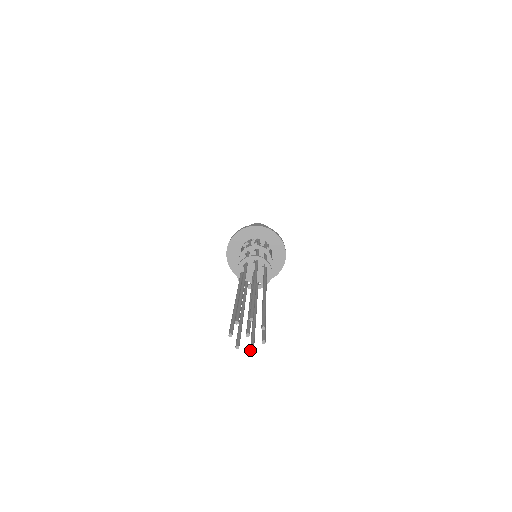
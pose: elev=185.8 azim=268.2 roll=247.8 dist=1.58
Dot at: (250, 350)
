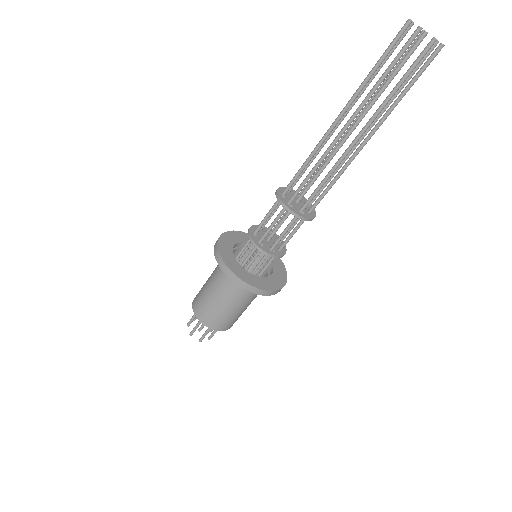
Dot at: (433, 37)
